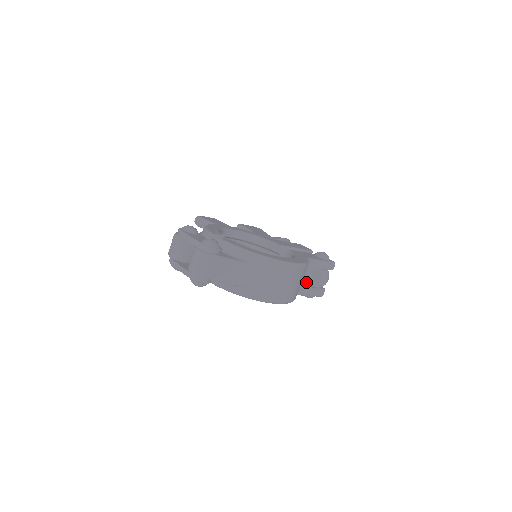
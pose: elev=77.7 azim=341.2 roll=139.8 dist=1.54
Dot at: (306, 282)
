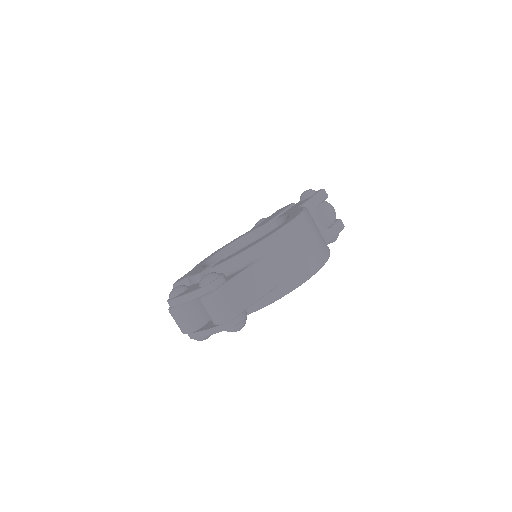
Dot at: (320, 228)
